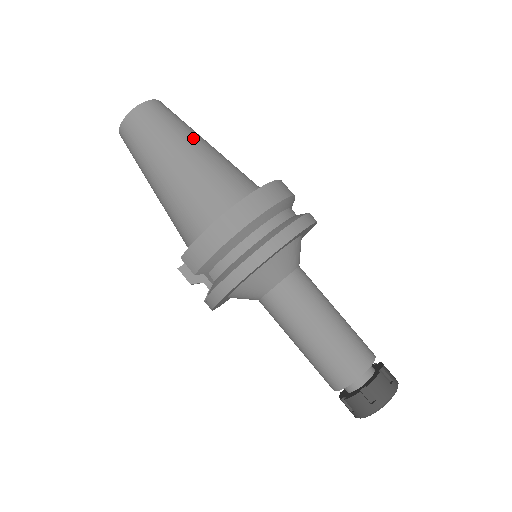
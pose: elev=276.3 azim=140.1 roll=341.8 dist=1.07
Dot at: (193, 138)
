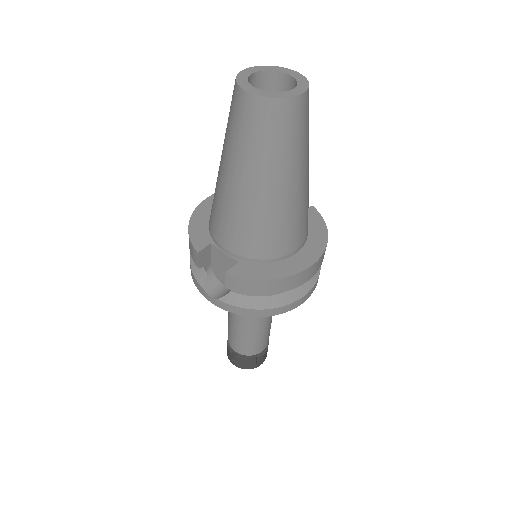
Dot at: (308, 160)
